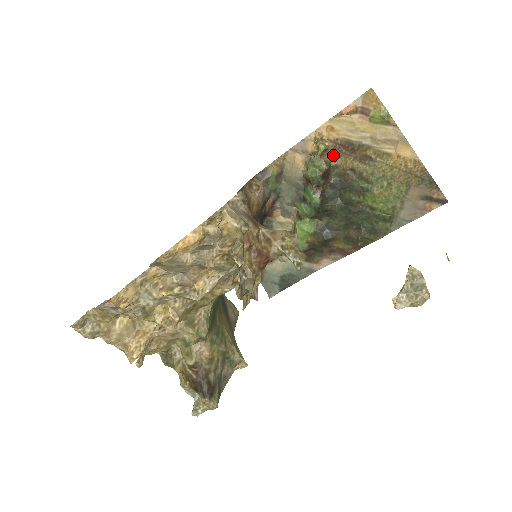
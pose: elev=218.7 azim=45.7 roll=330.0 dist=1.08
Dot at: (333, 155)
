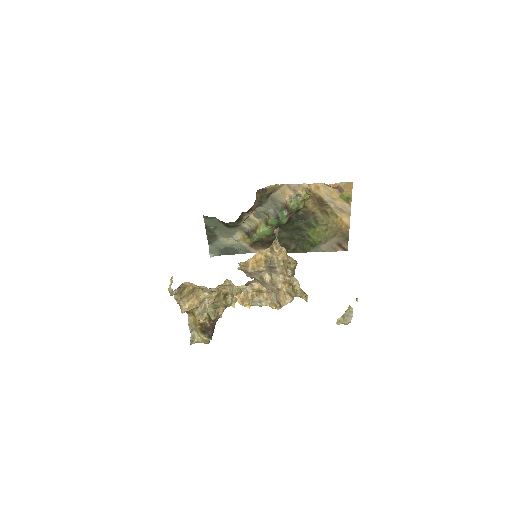
Dot at: (309, 200)
